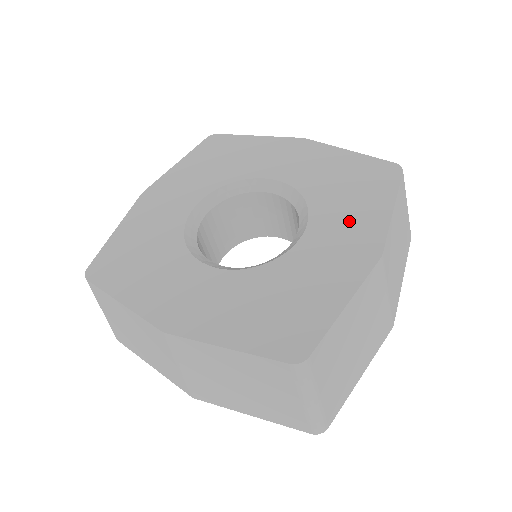
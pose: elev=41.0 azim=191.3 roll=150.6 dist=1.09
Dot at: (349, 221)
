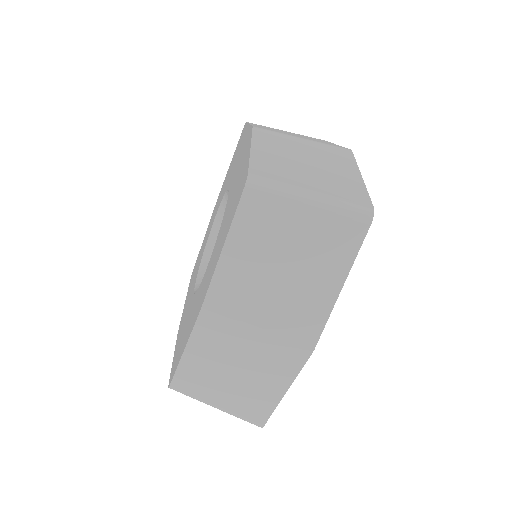
Dot at: (214, 259)
